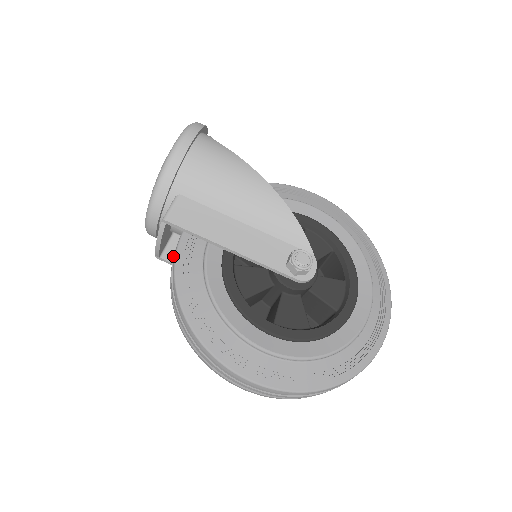
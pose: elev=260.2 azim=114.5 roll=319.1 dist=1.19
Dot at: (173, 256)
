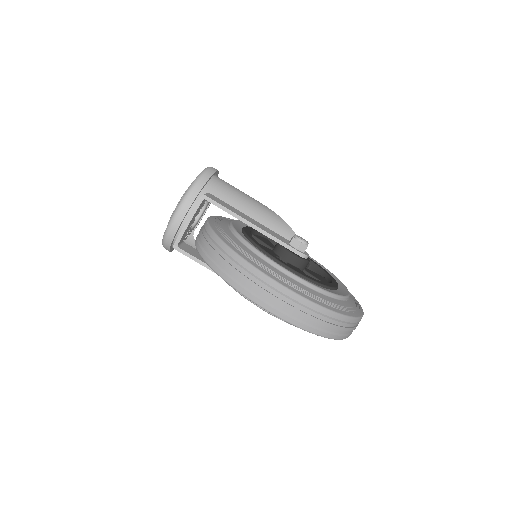
Dot at: (199, 232)
